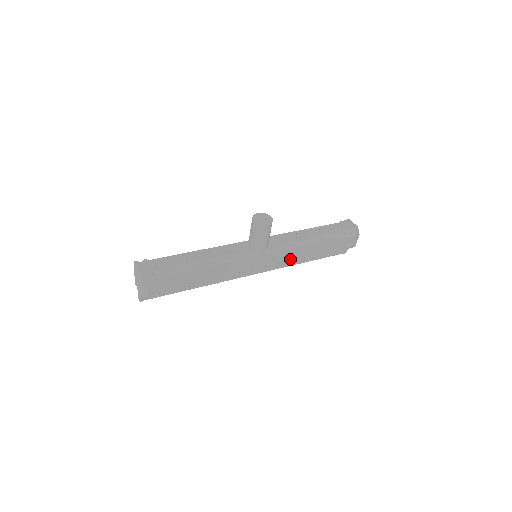
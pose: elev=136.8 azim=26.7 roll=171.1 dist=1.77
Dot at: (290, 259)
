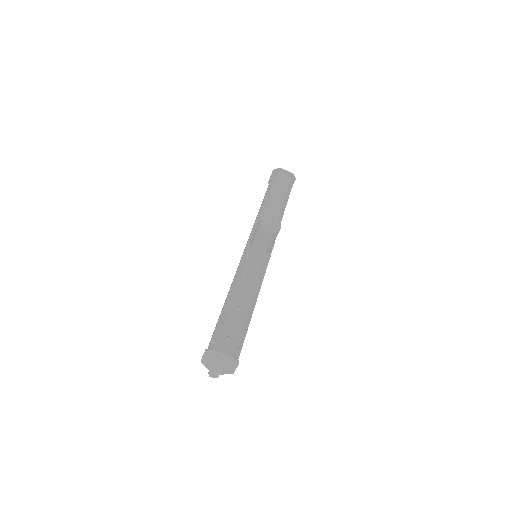
Dot at: occluded
